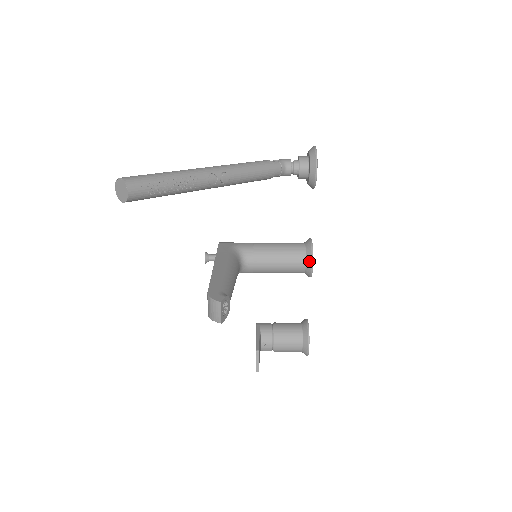
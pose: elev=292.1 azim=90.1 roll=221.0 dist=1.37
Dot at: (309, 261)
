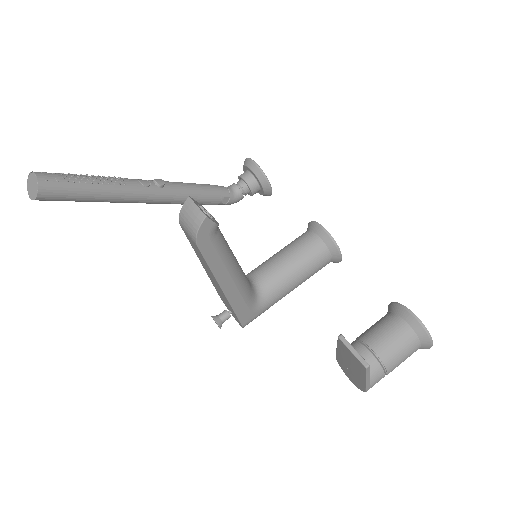
Dot at: (318, 230)
